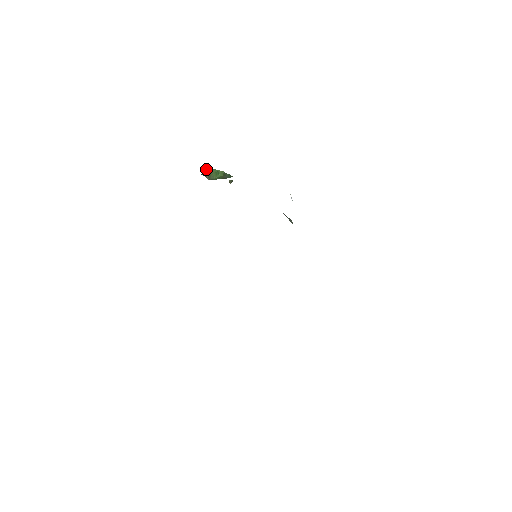
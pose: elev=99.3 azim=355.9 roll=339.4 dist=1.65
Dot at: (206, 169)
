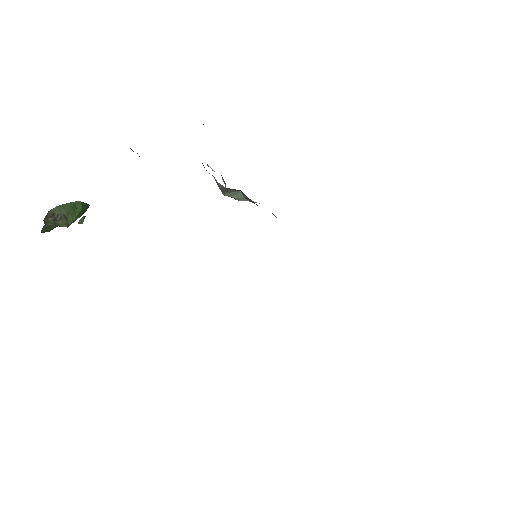
Dot at: (57, 209)
